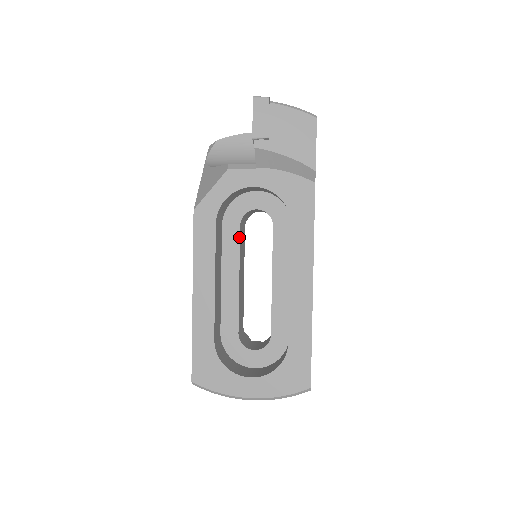
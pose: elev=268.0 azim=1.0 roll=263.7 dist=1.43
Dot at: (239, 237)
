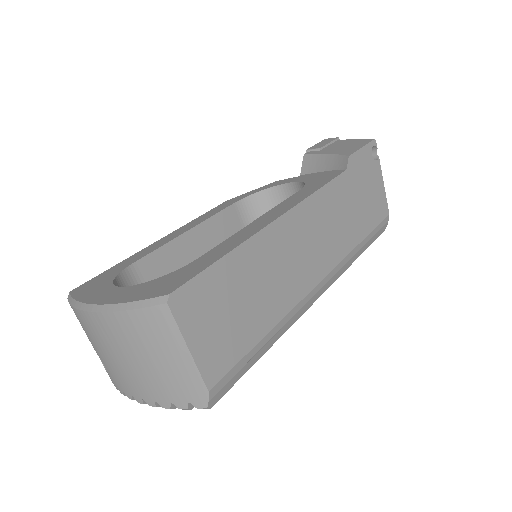
Dot at: occluded
